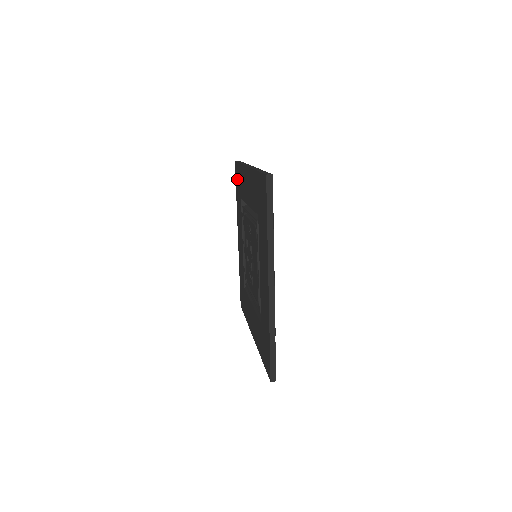
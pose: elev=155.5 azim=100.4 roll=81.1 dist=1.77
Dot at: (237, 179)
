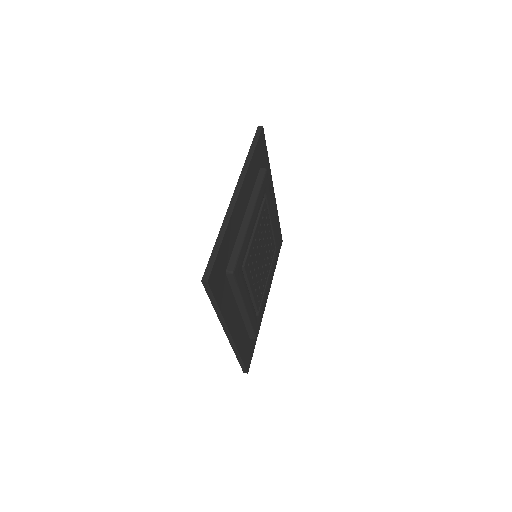
Dot at: occluded
